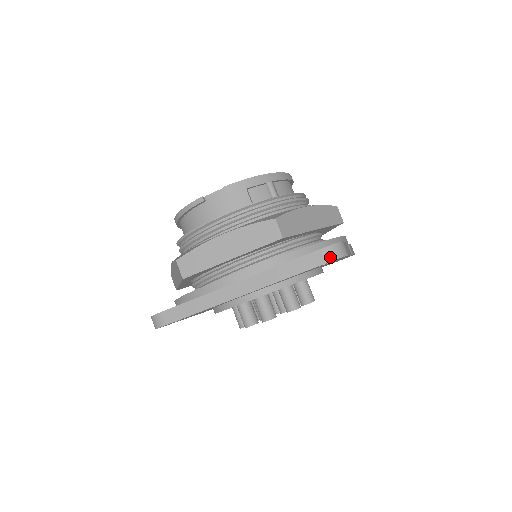
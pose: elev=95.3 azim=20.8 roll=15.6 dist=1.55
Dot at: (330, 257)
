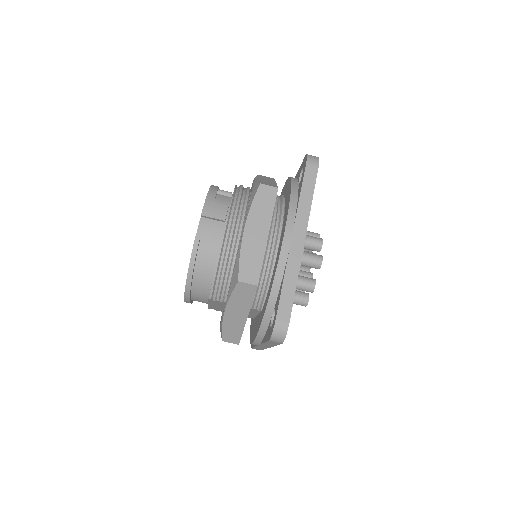
Dot at: (315, 162)
